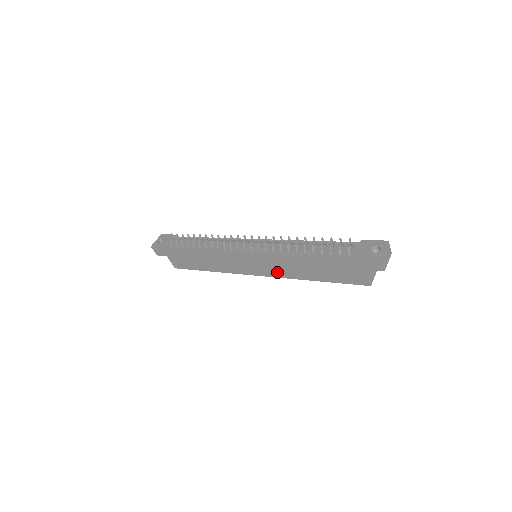
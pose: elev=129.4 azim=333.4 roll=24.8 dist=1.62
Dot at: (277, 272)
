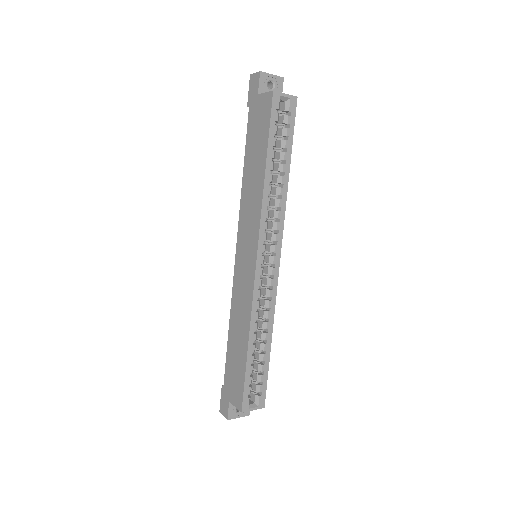
Dot at: (254, 223)
